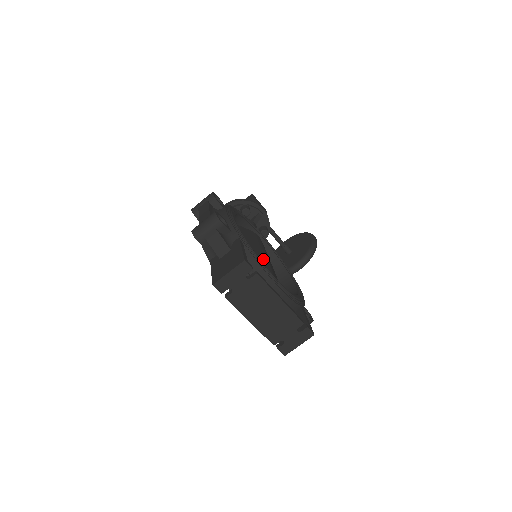
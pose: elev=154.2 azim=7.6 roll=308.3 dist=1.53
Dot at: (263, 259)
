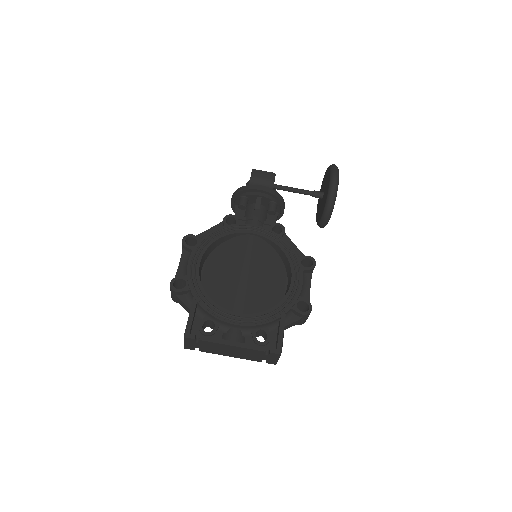
Dot at: (237, 285)
